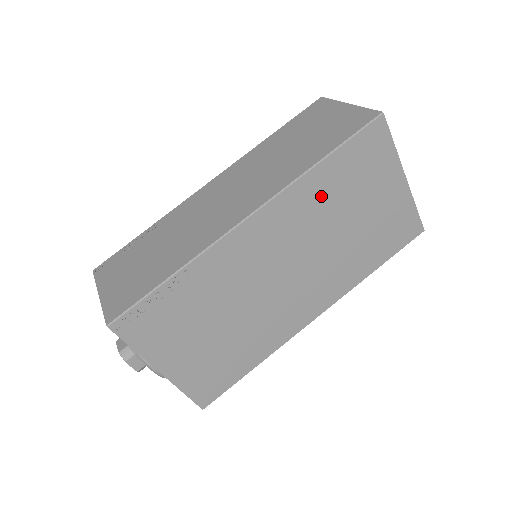
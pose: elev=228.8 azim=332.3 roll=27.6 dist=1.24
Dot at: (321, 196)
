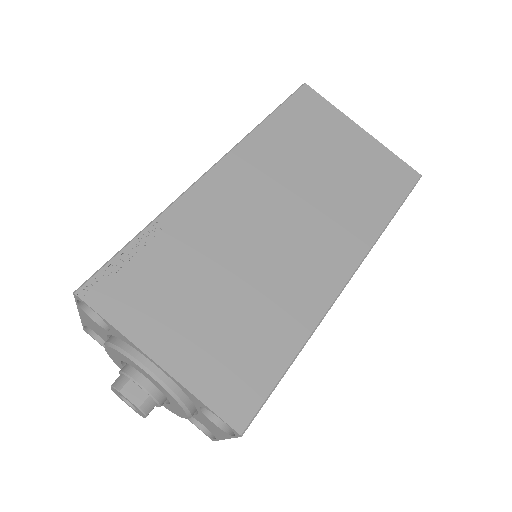
Dot at: (280, 148)
